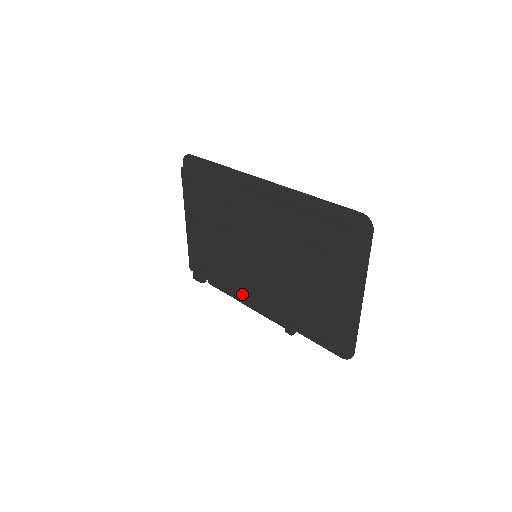
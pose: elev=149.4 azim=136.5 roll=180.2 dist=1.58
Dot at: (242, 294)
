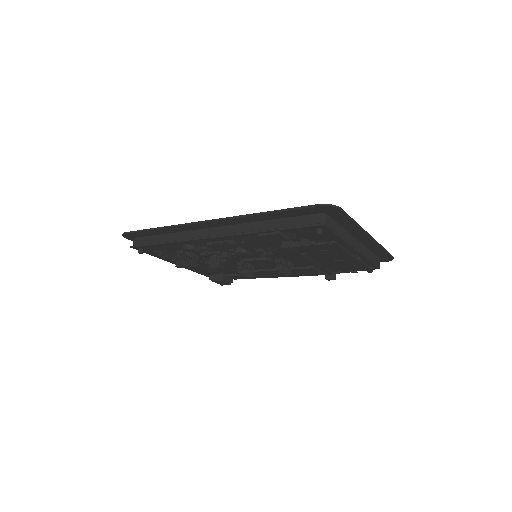
Dot at: (269, 275)
